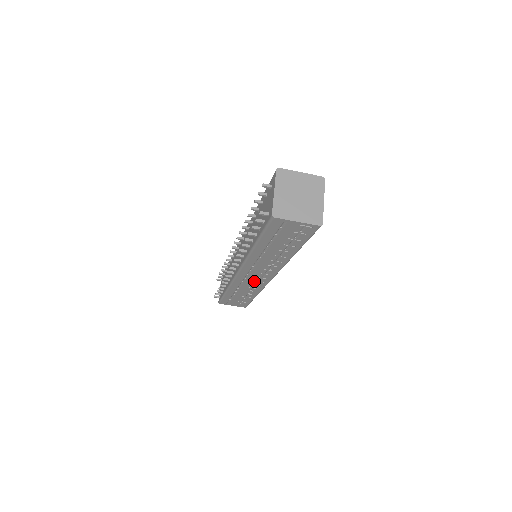
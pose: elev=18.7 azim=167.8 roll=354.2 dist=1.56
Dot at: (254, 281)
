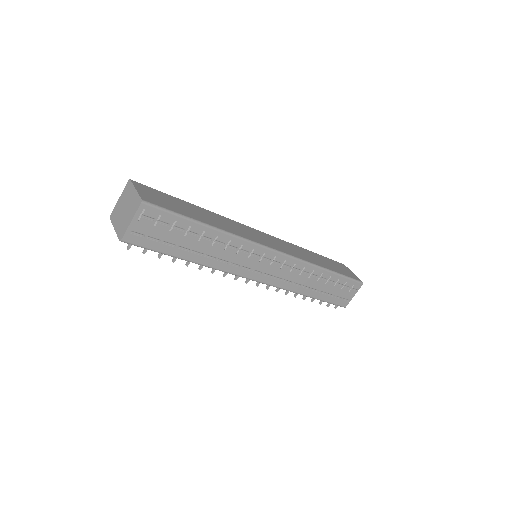
Dot at: (281, 269)
